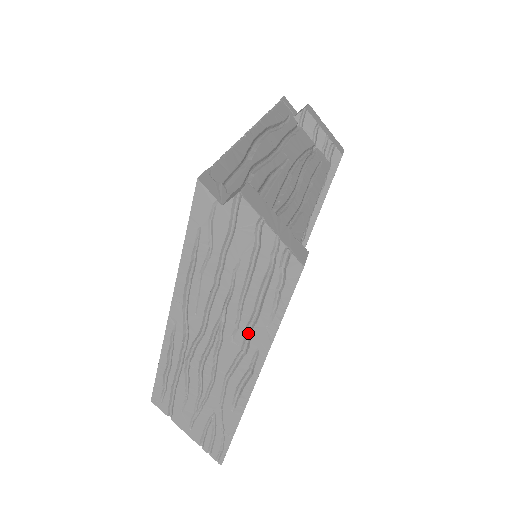
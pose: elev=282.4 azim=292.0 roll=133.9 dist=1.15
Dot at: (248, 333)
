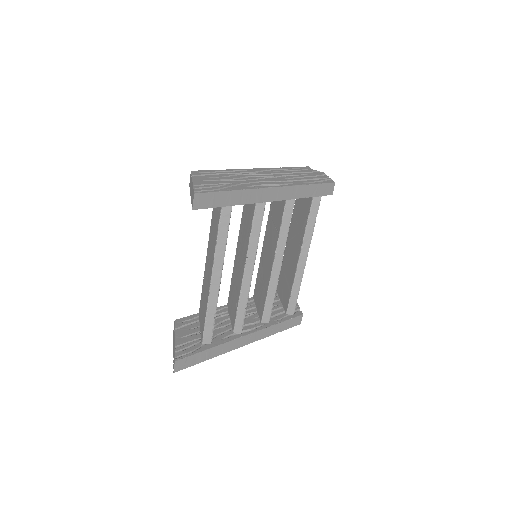
Dot at: occluded
